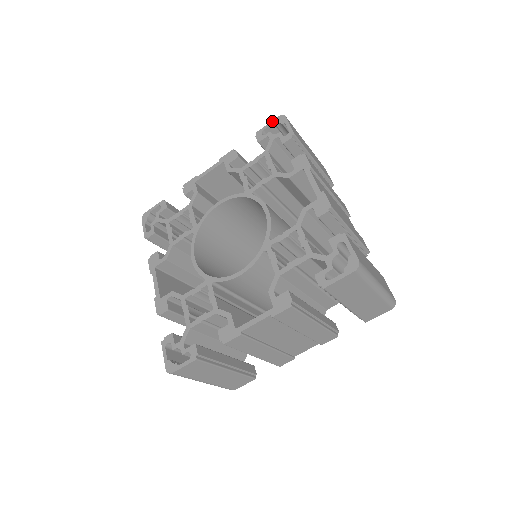
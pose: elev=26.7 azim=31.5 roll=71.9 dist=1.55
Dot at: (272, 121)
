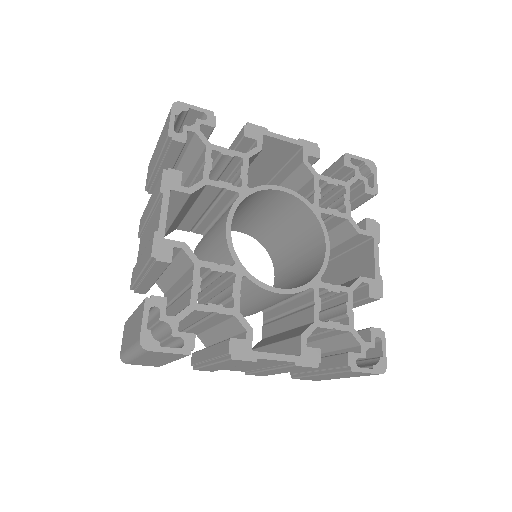
Dot at: (364, 158)
